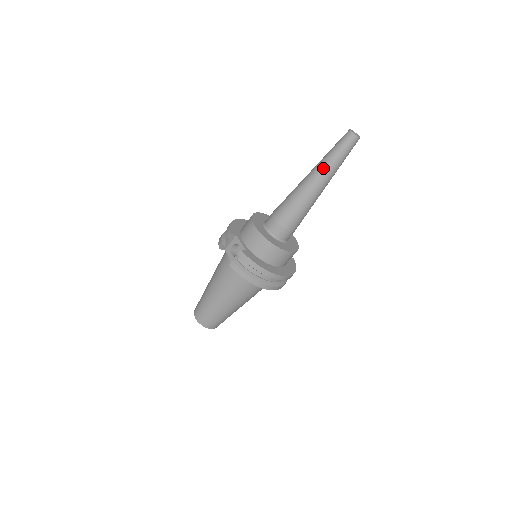
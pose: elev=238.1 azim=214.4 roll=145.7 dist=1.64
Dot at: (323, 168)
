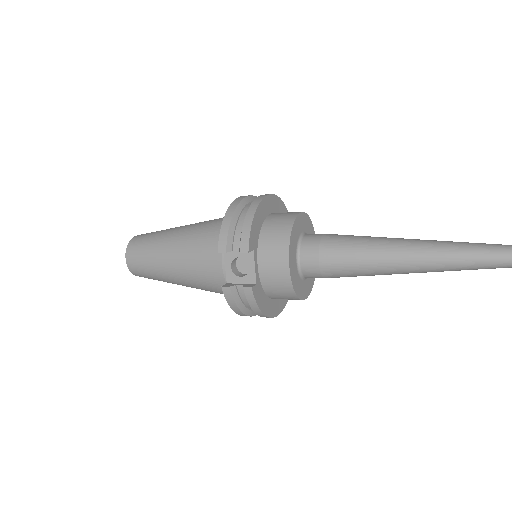
Dot at: (436, 264)
